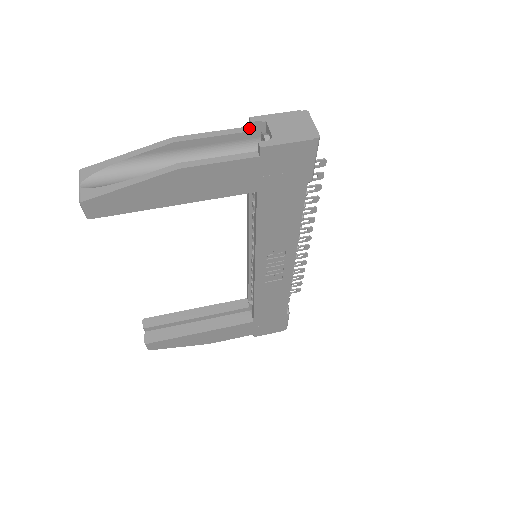
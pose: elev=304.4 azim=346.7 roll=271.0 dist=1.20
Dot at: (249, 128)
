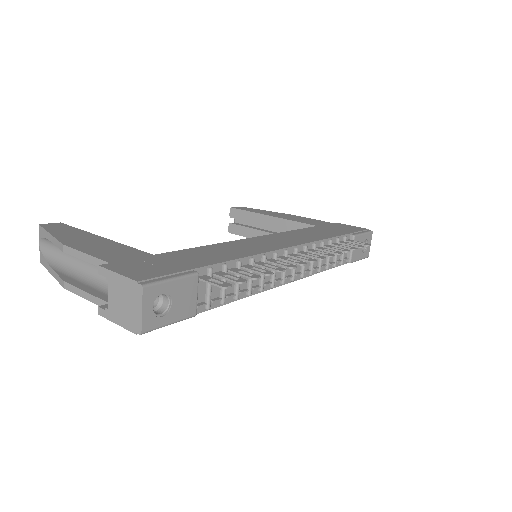
Dot at: occluded
